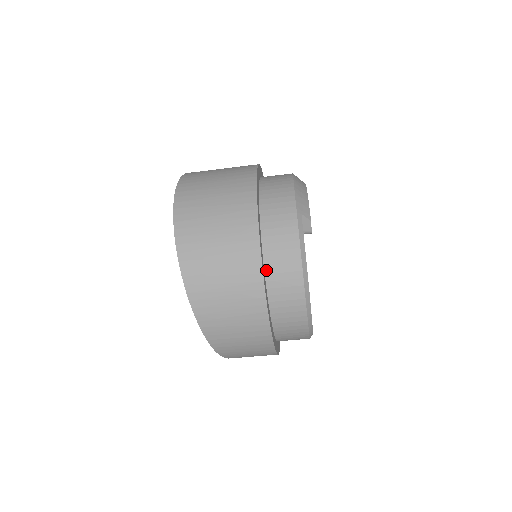
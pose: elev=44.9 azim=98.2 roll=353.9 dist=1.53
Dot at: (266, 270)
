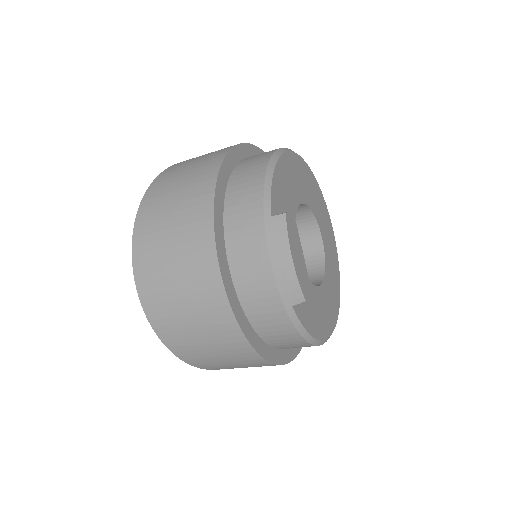
Dot at: (274, 347)
